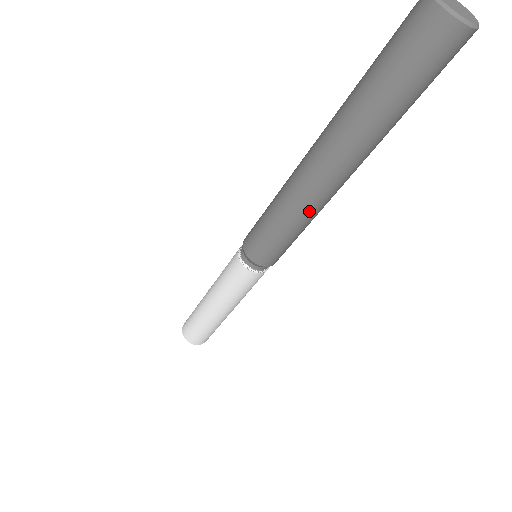
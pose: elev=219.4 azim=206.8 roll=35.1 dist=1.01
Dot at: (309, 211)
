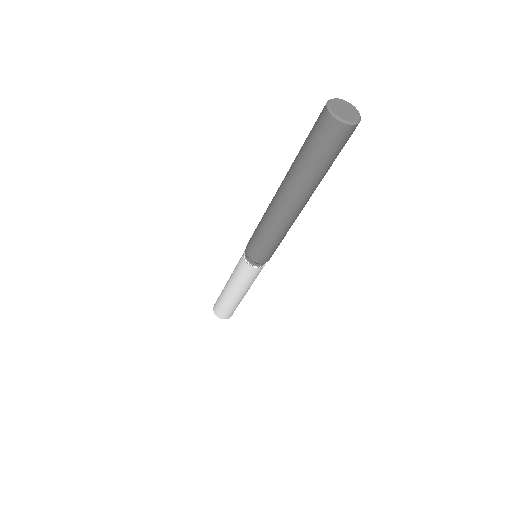
Dot at: (290, 226)
